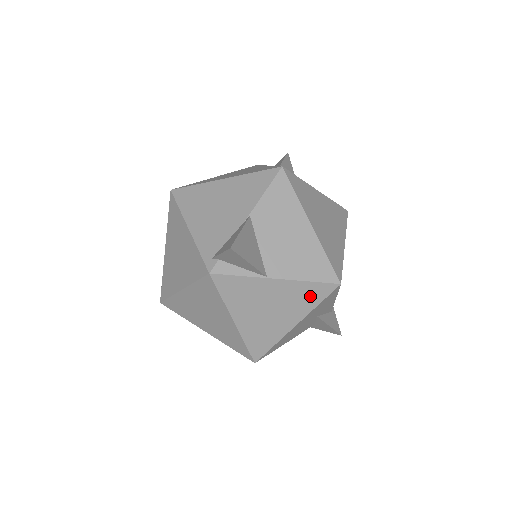
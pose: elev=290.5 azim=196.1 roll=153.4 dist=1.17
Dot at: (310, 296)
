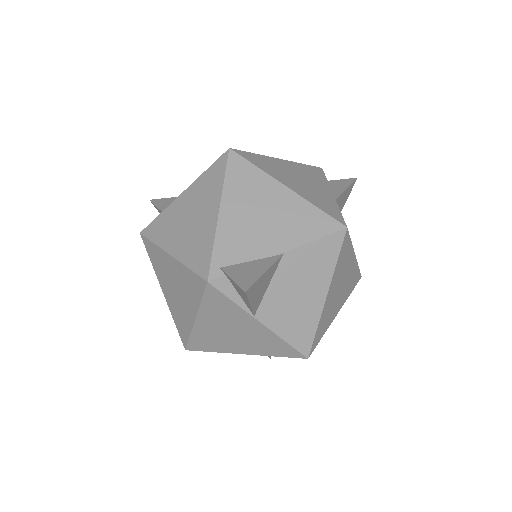
Dot at: (275, 348)
